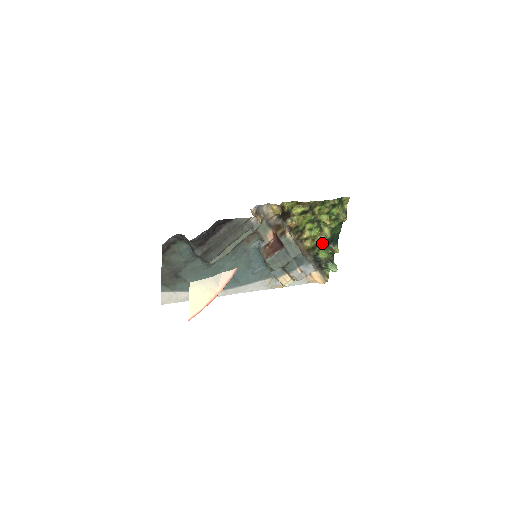
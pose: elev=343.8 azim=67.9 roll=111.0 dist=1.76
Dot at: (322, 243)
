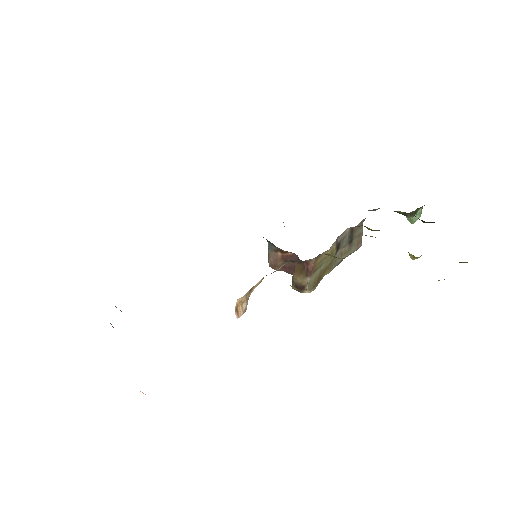
Dot at: occluded
